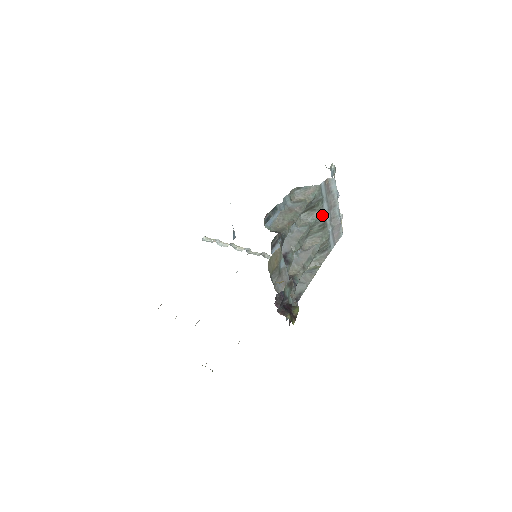
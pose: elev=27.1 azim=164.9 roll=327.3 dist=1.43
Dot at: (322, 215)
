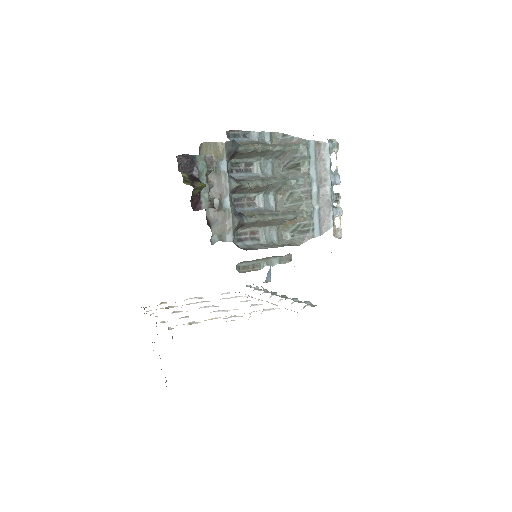
Dot at: (306, 178)
